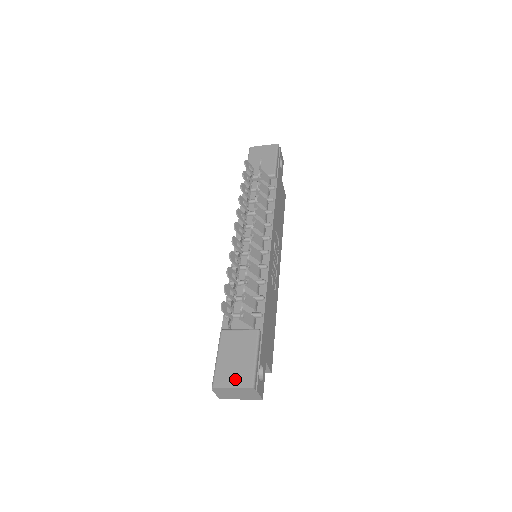
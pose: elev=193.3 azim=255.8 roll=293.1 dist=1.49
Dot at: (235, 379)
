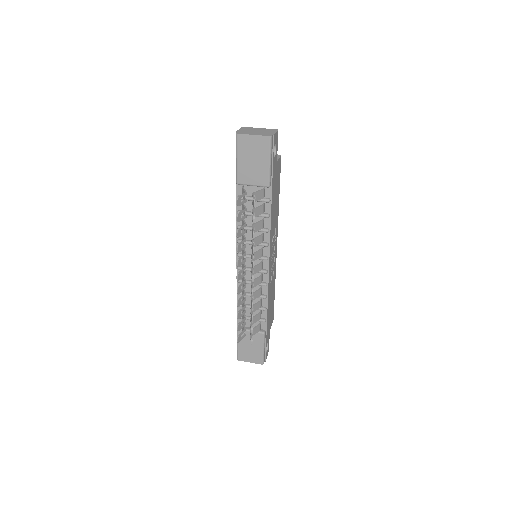
Dot at: (251, 359)
